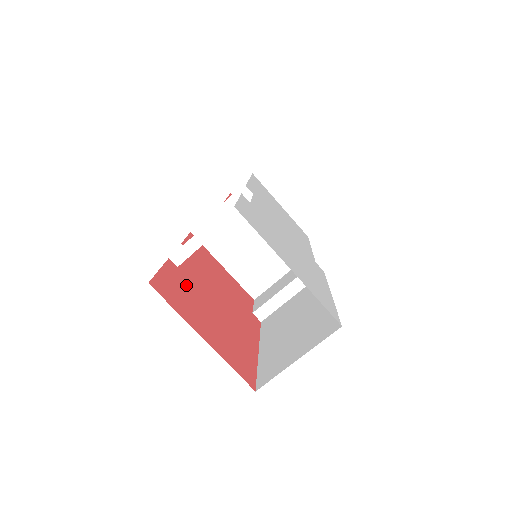
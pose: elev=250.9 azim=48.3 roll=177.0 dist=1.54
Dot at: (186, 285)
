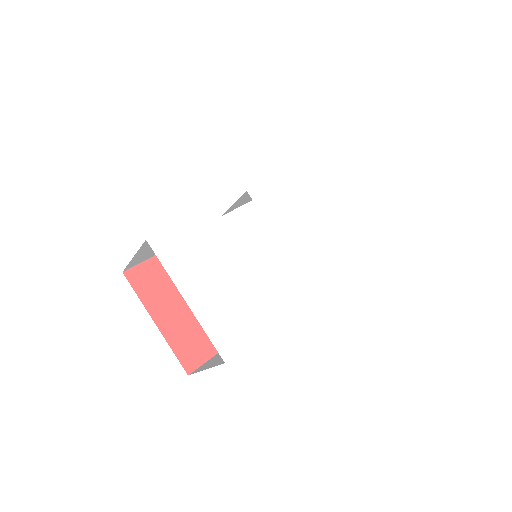
Dot at: occluded
